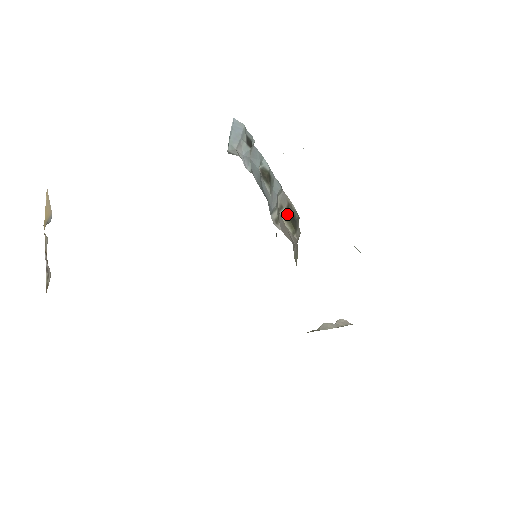
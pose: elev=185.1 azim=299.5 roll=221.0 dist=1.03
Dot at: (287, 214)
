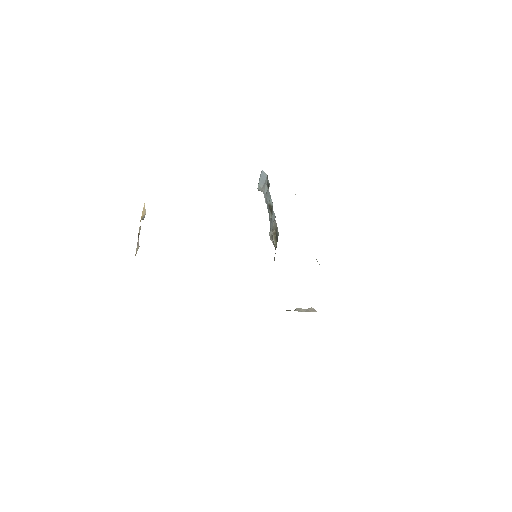
Dot at: (275, 233)
